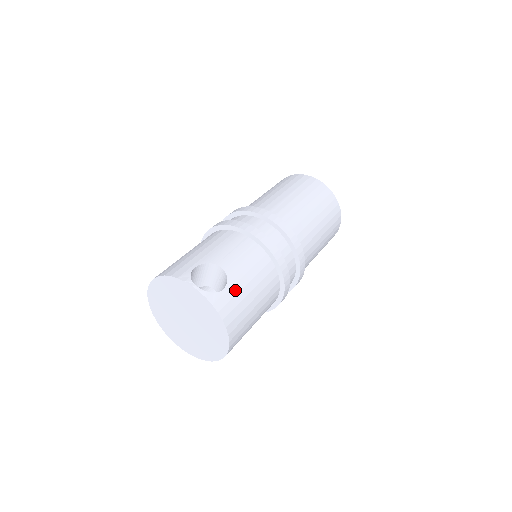
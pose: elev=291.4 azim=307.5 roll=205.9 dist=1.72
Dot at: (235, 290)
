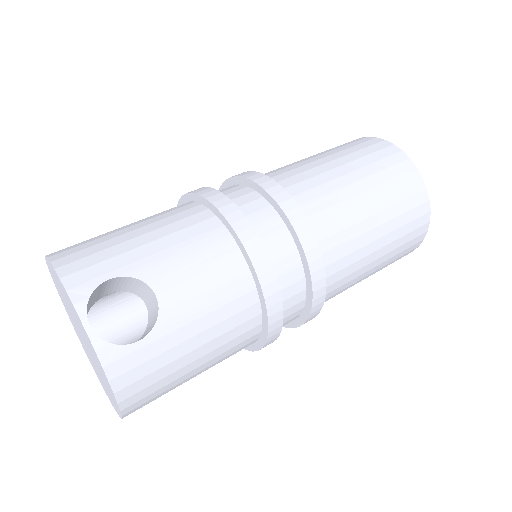
Dot at: (162, 345)
